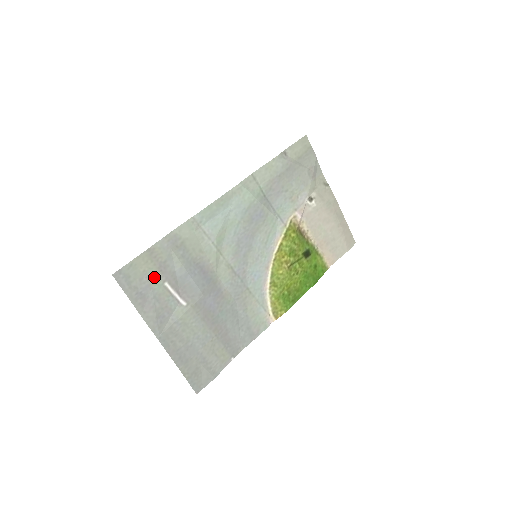
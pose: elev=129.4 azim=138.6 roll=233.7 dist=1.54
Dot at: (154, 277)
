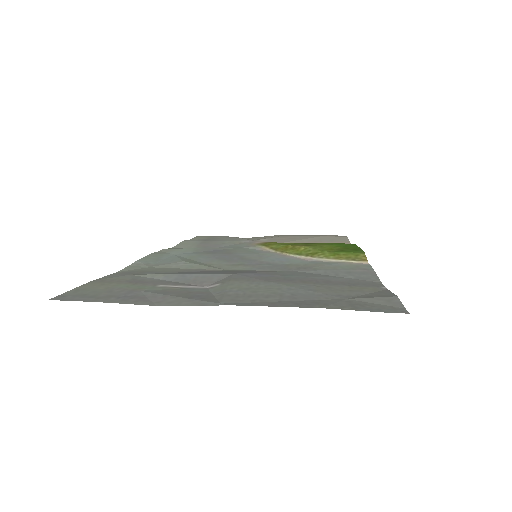
Dot at: (131, 287)
